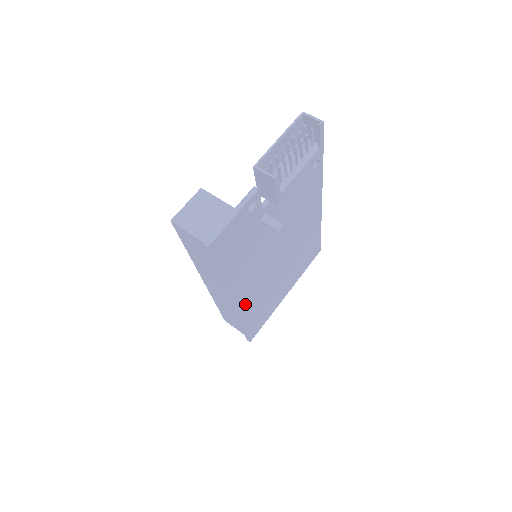
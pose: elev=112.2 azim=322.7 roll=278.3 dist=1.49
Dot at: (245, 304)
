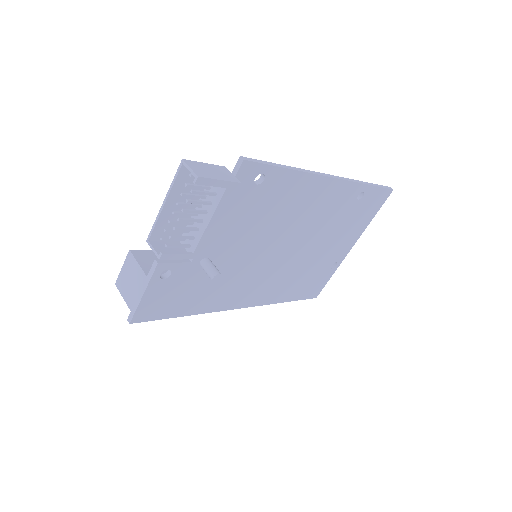
Dot at: (263, 296)
